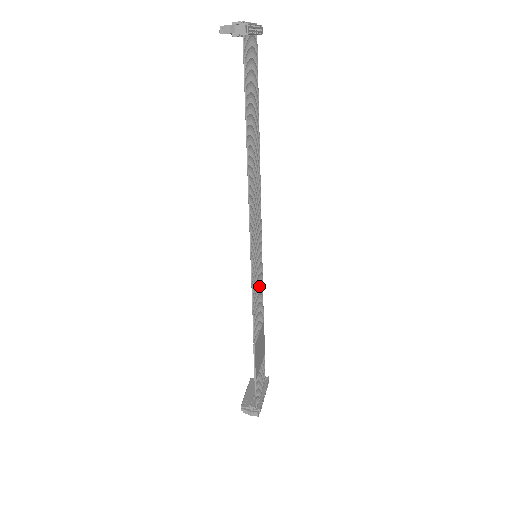
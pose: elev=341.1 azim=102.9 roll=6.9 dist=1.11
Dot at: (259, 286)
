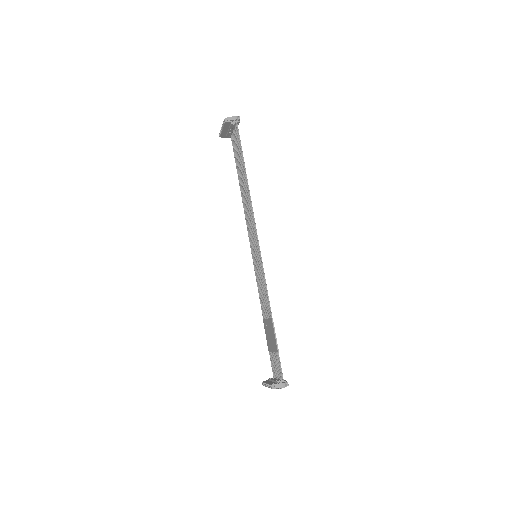
Dot at: (260, 282)
